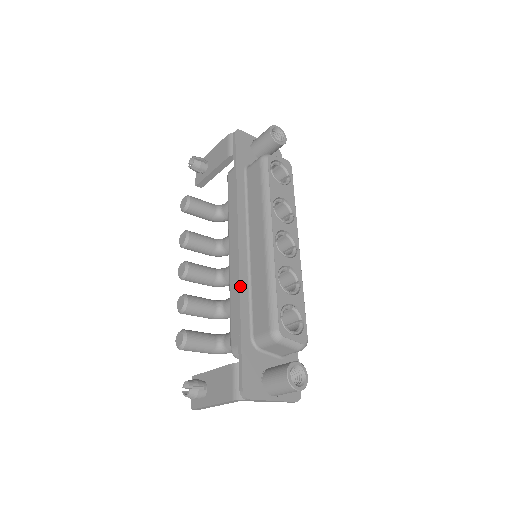
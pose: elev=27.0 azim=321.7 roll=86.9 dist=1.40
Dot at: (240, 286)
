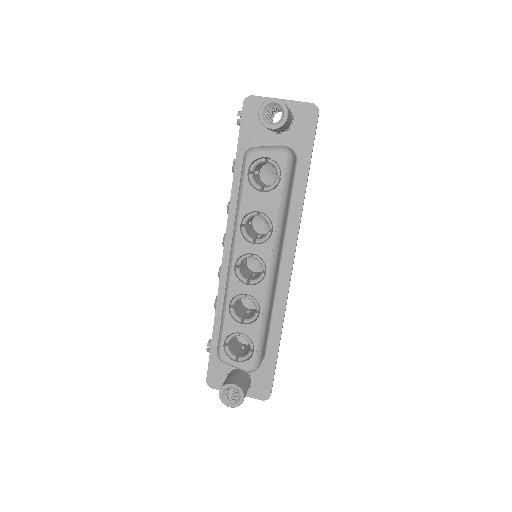
Dot at: (218, 295)
